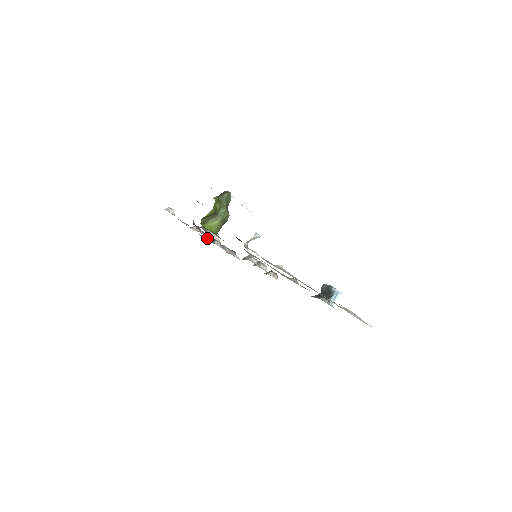
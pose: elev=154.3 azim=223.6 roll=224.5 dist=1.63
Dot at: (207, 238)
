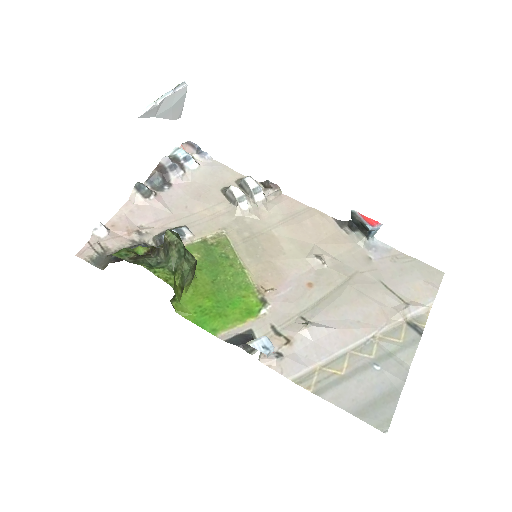
Dot at: (157, 182)
